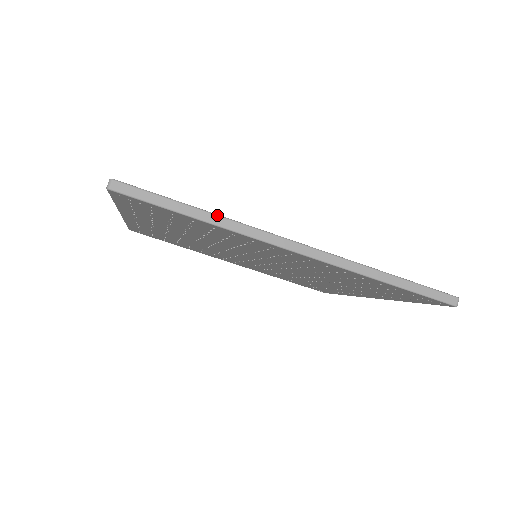
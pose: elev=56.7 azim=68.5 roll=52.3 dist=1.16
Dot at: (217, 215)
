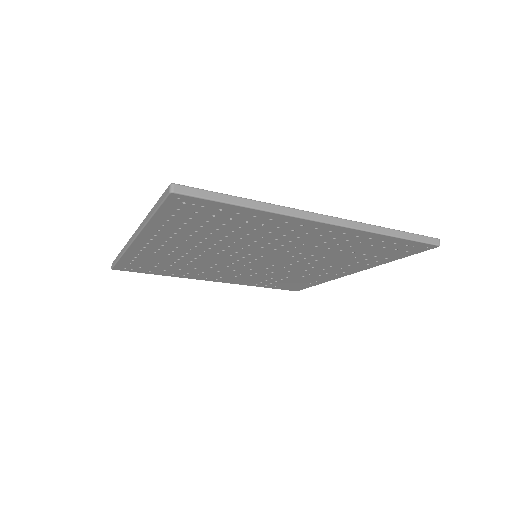
Dot at: (261, 202)
